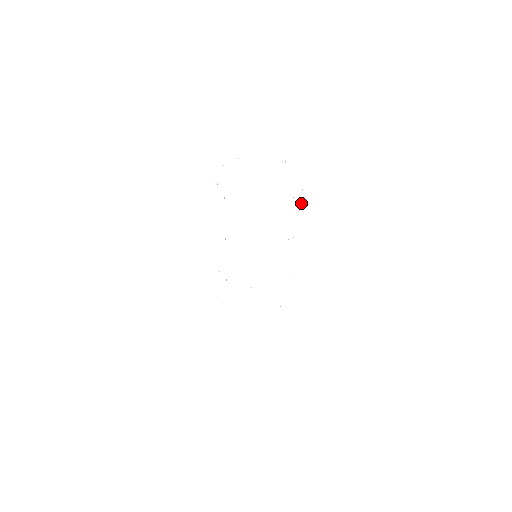
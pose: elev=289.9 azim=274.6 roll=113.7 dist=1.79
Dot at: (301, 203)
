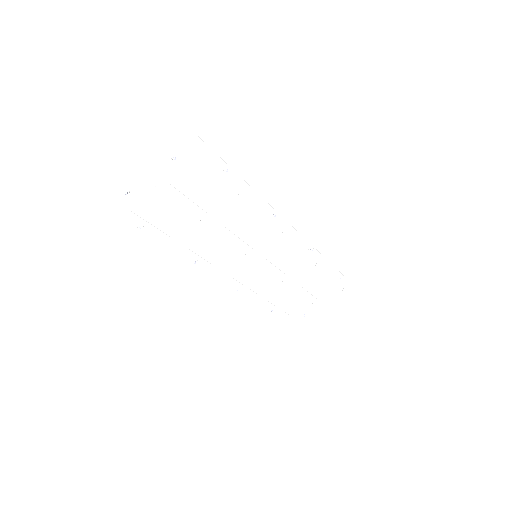
Dot at: (242, 181)
